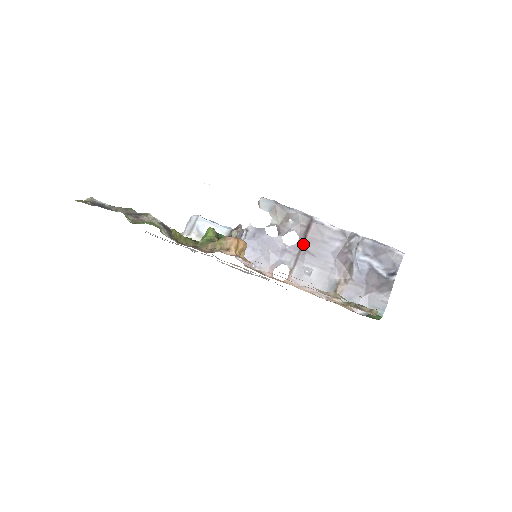
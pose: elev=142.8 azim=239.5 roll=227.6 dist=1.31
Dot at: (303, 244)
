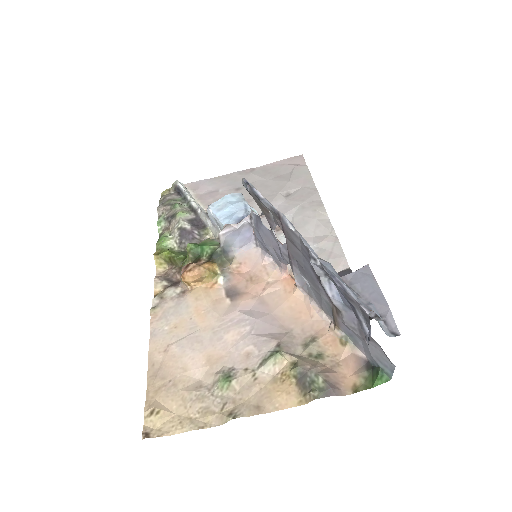
Dot at: (287, 247)
